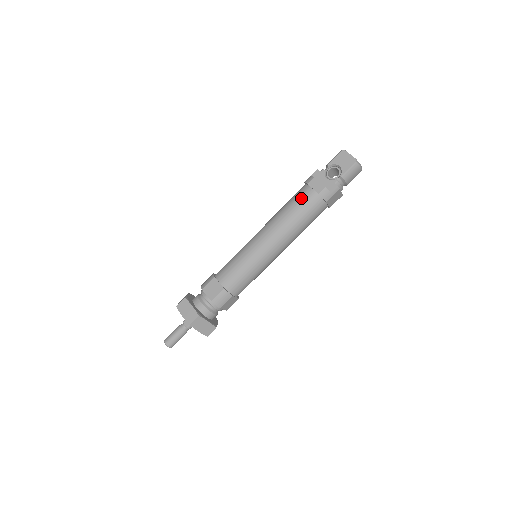
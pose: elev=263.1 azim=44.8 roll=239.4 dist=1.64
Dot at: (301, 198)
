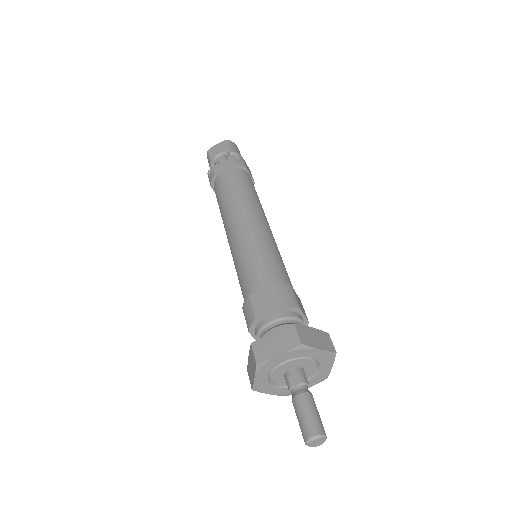
Dot at: (224, 182)
